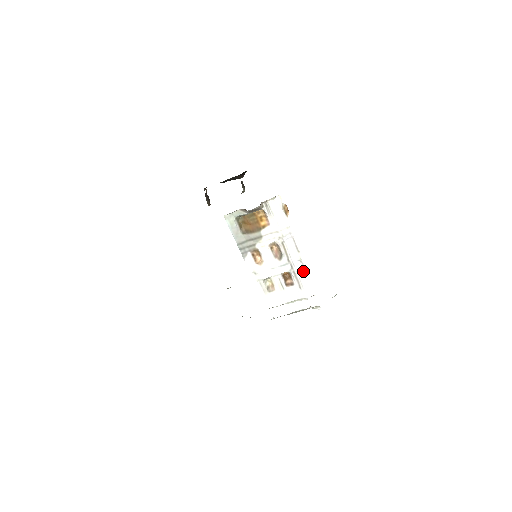
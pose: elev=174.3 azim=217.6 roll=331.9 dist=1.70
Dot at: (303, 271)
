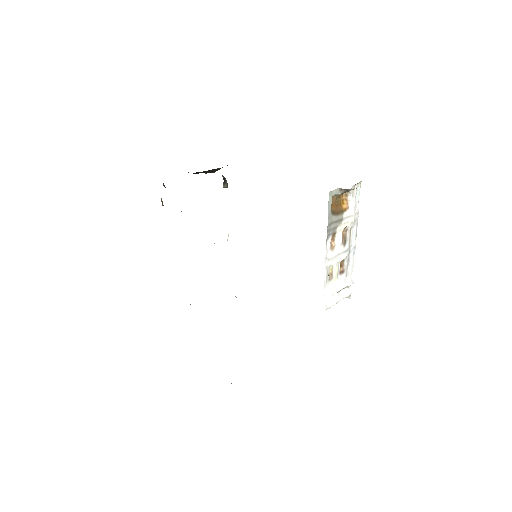
Dot at: (352, 258)
